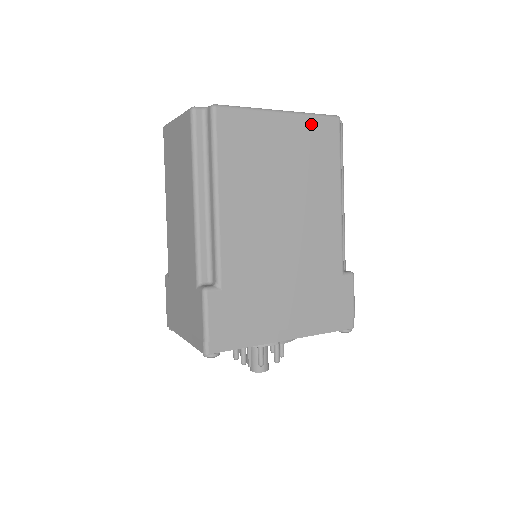
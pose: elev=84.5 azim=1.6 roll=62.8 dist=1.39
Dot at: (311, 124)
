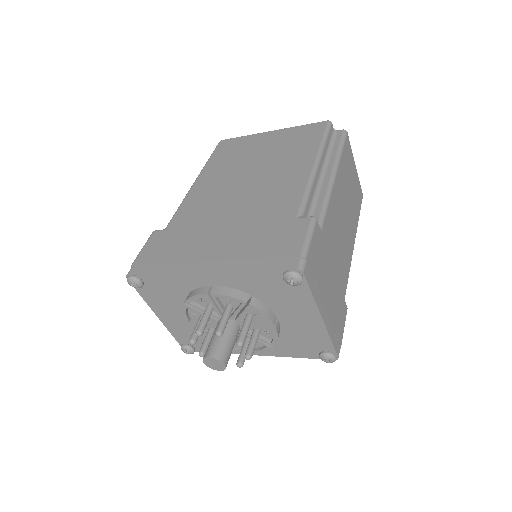
Dot at: (297, 130)
